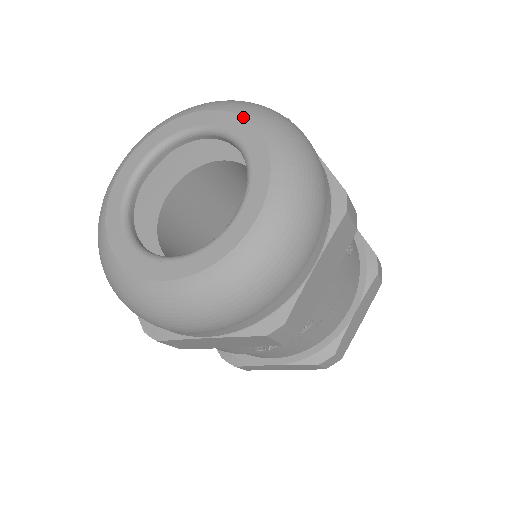
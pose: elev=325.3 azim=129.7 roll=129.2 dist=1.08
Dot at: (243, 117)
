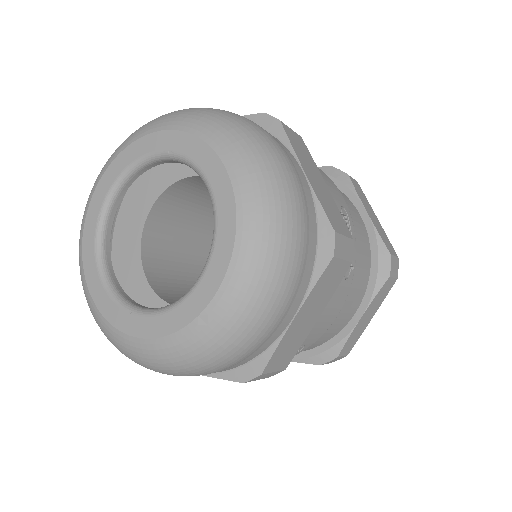
Dot at: (211, 148)
